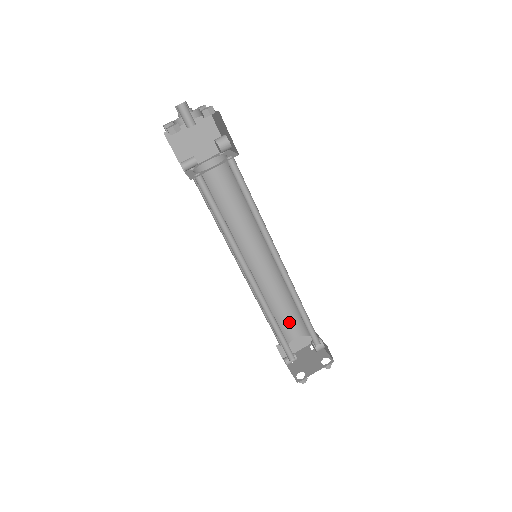
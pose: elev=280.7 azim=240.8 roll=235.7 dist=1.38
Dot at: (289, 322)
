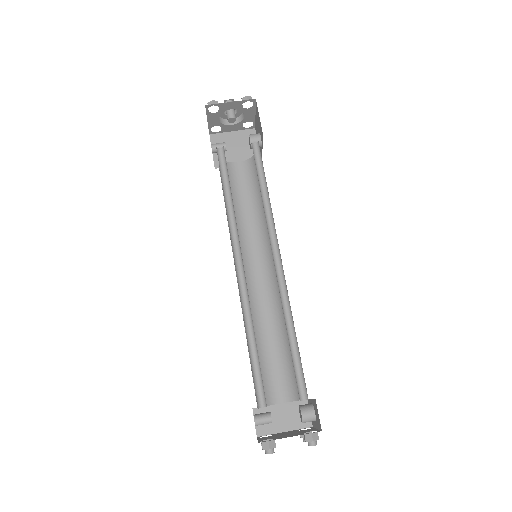
Dot at: (278, 373)
